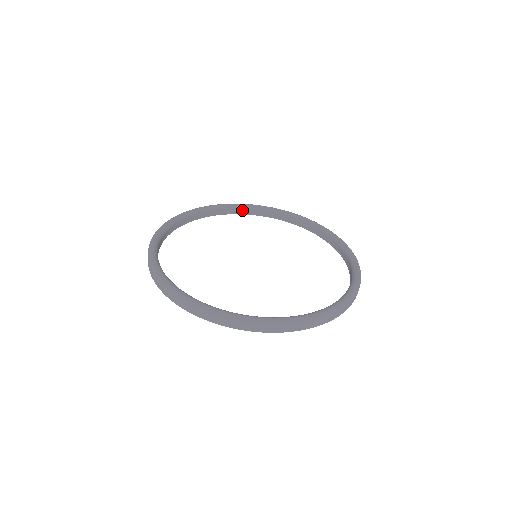
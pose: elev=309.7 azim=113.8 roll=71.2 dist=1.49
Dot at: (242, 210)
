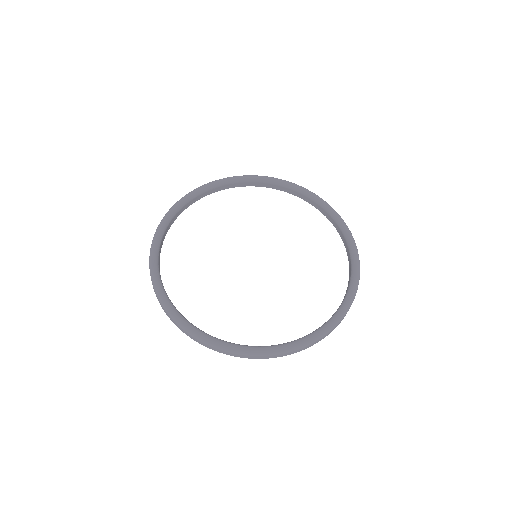
Dot at: (278, 186)
